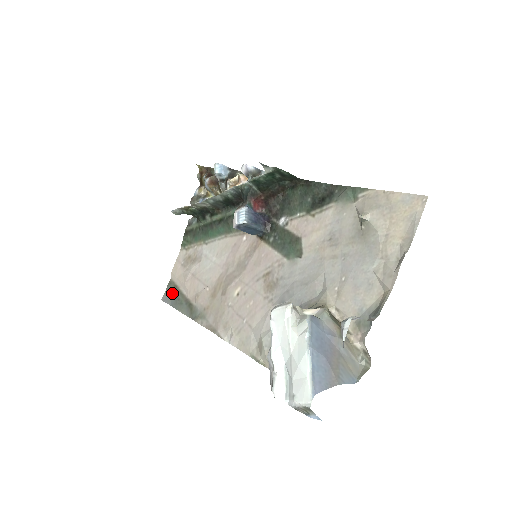
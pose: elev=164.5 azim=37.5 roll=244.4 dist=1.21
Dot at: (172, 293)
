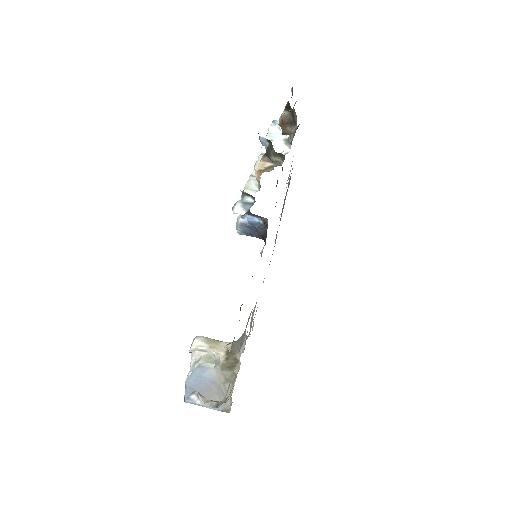
Dot at: occluded
